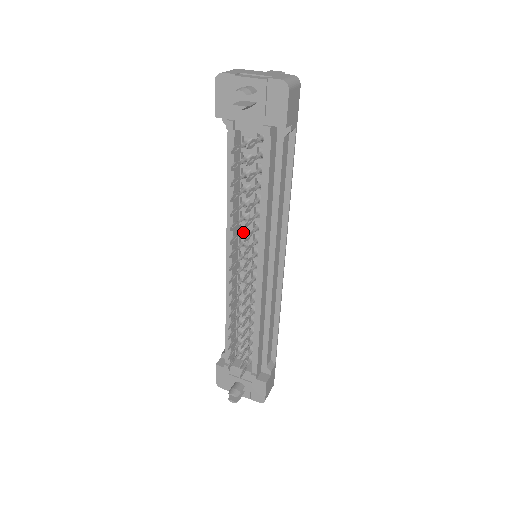
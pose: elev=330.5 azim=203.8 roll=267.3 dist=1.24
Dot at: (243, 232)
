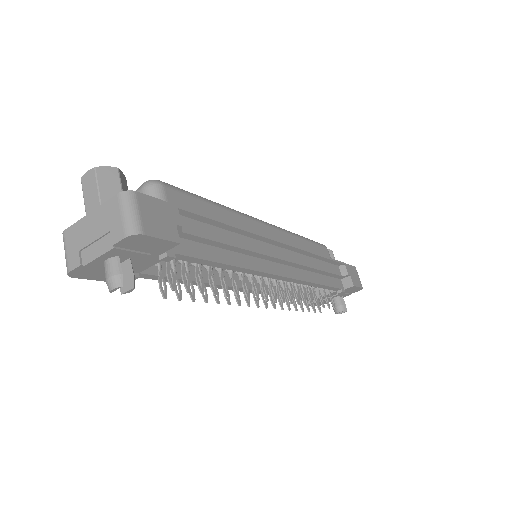
Dot at: occluded
